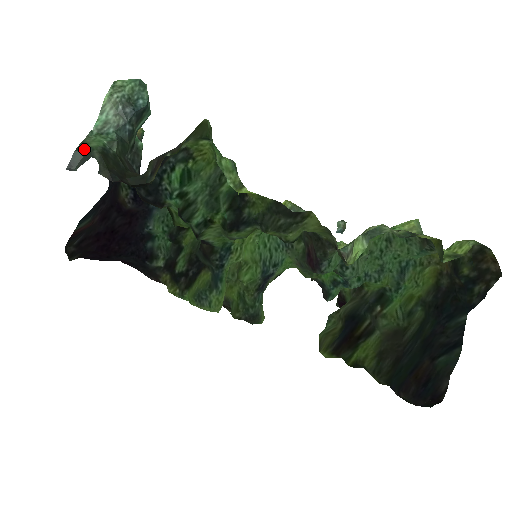
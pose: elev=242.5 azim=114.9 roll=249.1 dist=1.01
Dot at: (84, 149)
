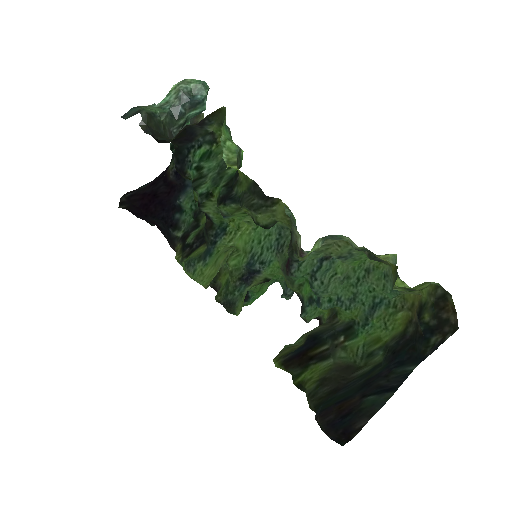
Dot at: (138, 108)
